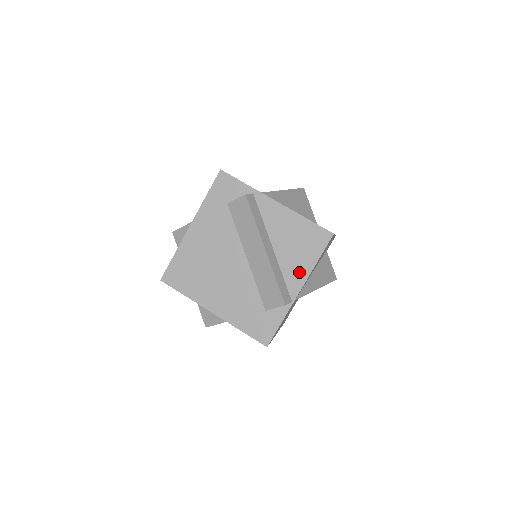
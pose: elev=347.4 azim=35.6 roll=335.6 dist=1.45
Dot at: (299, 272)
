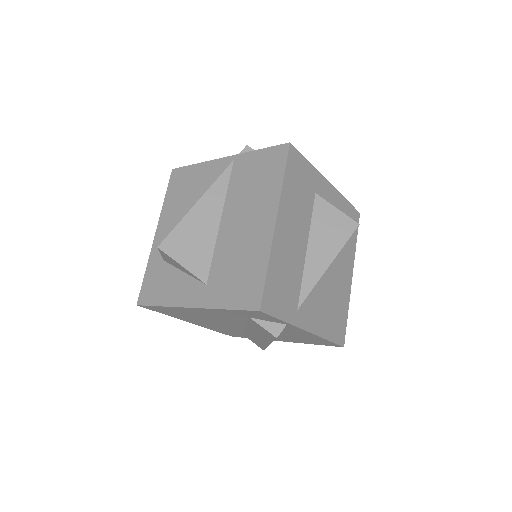
Dot at: (291, 341)
